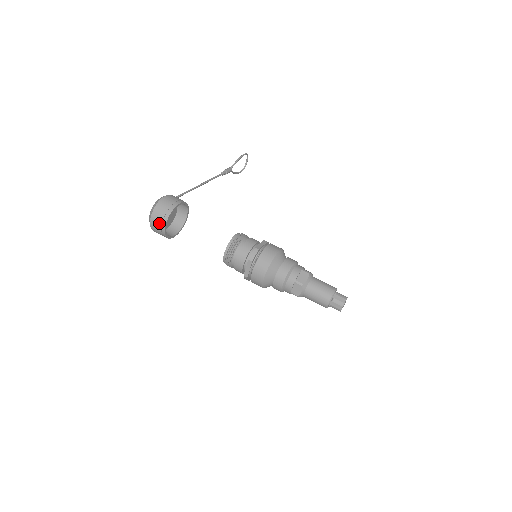
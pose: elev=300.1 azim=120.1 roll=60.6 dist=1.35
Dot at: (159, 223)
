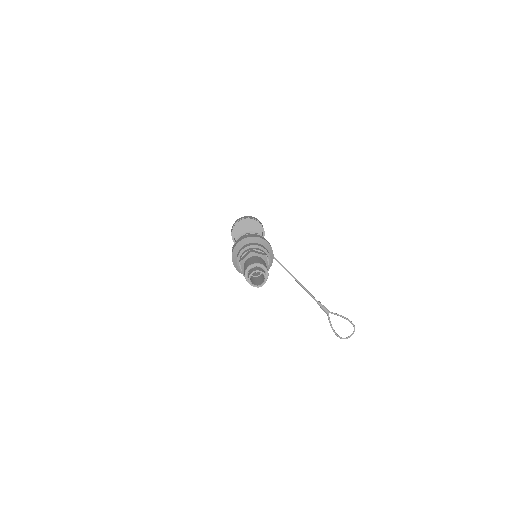
Dot at: (237, 221)
